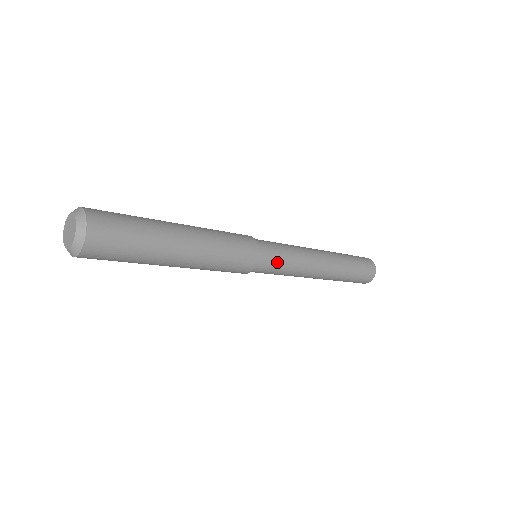
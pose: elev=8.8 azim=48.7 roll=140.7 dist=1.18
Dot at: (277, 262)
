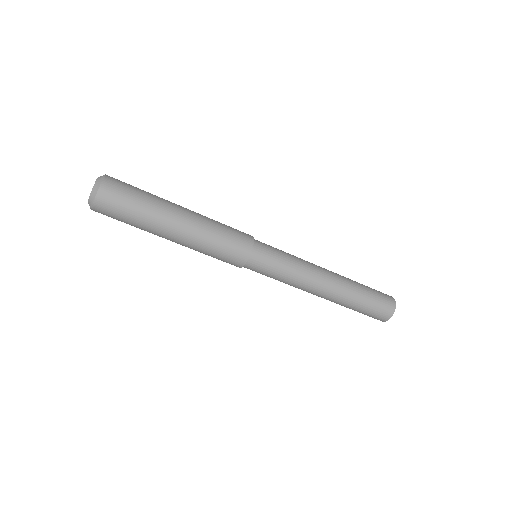
Dot at: (269, 269)
